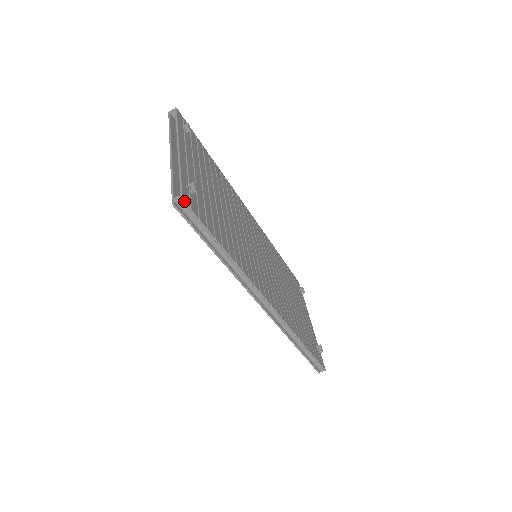
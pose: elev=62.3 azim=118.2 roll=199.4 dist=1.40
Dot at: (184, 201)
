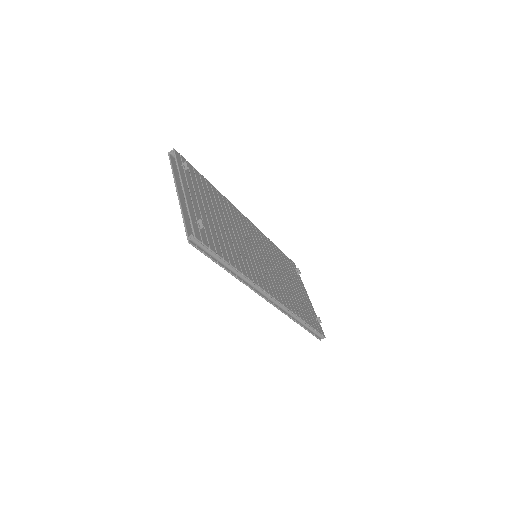
Dot at: (197, 239)
